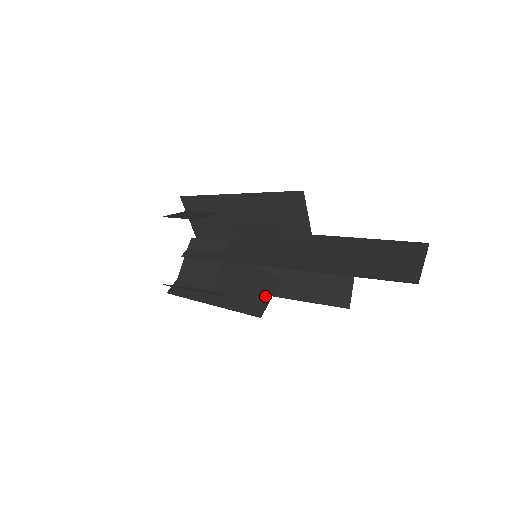
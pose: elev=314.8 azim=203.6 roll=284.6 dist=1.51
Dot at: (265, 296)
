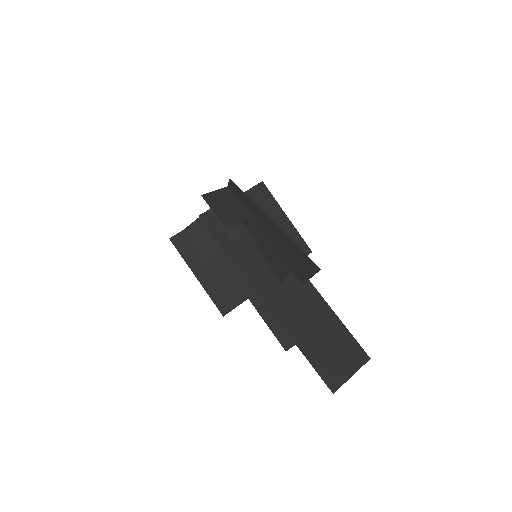
Dot at: (239, 298)
